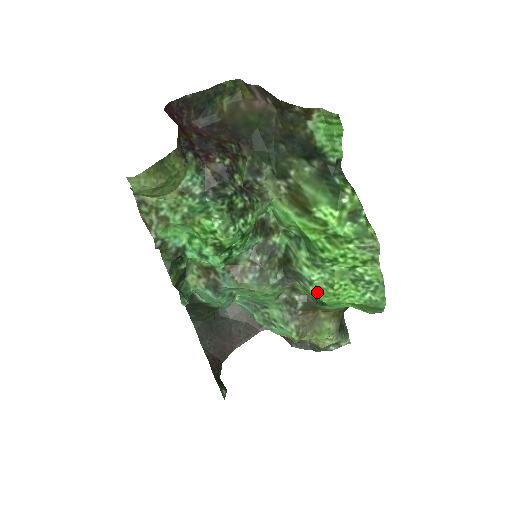
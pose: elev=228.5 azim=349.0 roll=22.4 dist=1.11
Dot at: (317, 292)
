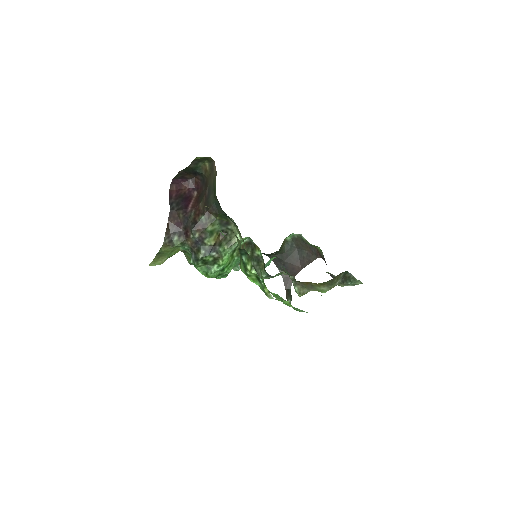
Dot at: occluded
